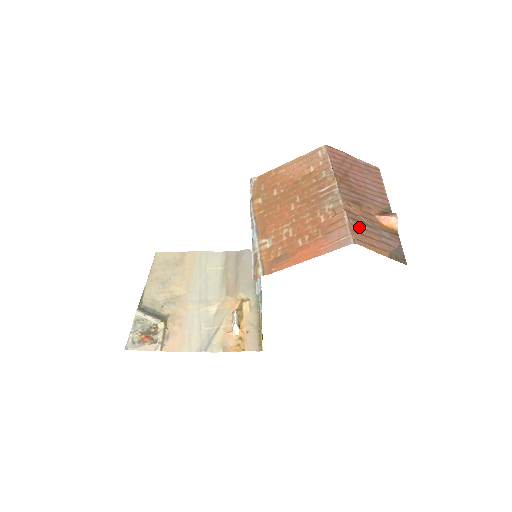
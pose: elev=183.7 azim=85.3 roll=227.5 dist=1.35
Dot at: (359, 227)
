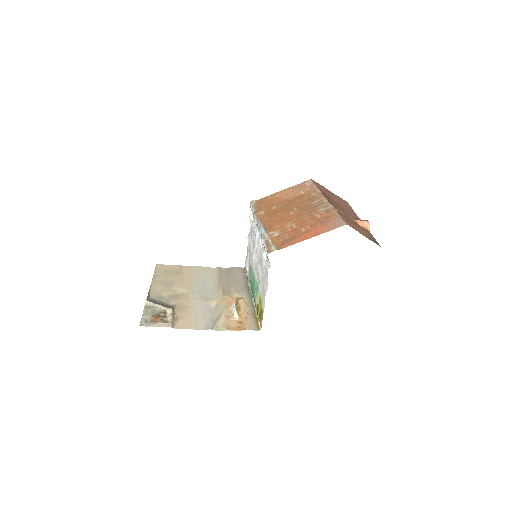
Dot at: (347, 219)
